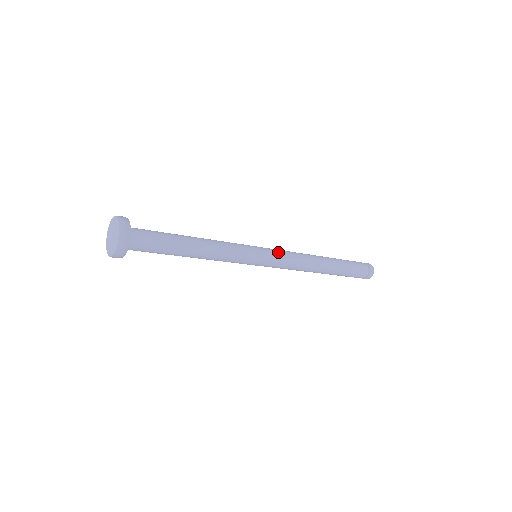
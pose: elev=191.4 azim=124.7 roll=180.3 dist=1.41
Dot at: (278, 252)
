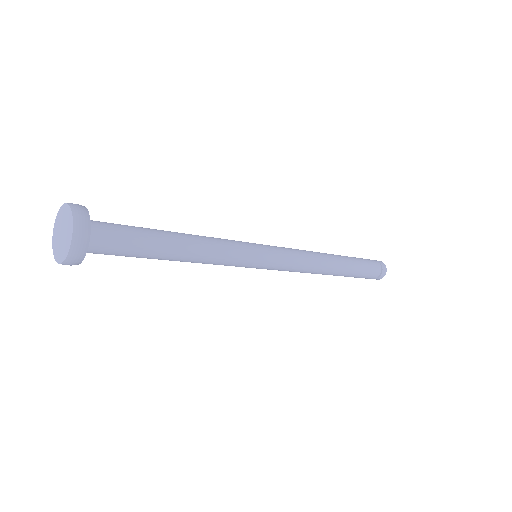
Dot at: (279, 247)
